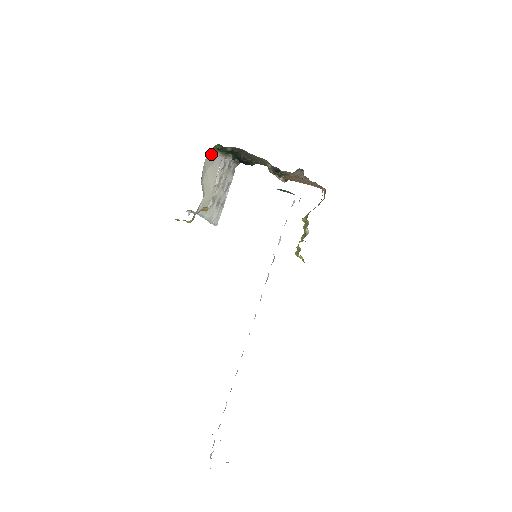
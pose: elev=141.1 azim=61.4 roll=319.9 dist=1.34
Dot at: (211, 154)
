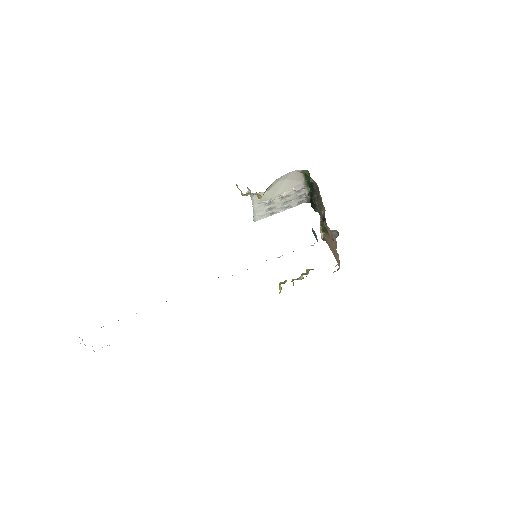
Dot at: (299, 173)
